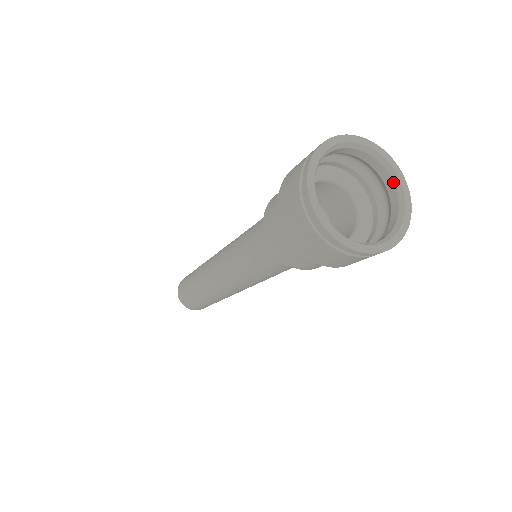
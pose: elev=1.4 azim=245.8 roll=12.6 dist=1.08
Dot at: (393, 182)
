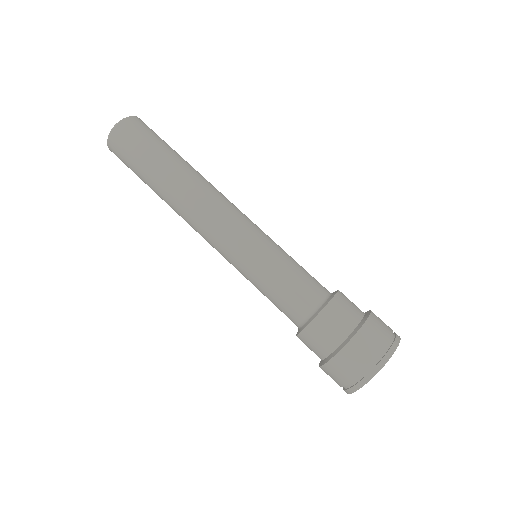
Dot at: occluded
